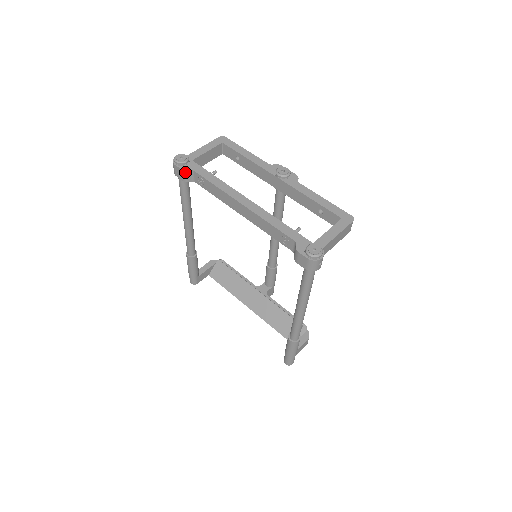
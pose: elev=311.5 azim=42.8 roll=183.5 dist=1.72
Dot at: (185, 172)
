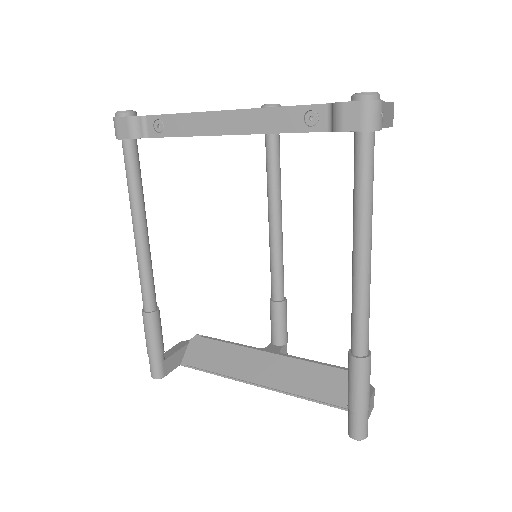
Dot at: (133, 120)
